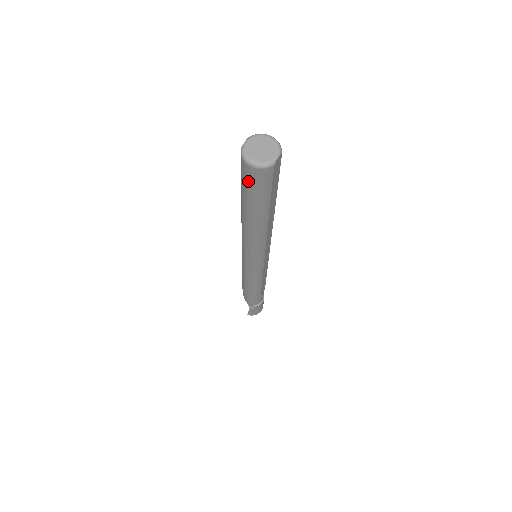
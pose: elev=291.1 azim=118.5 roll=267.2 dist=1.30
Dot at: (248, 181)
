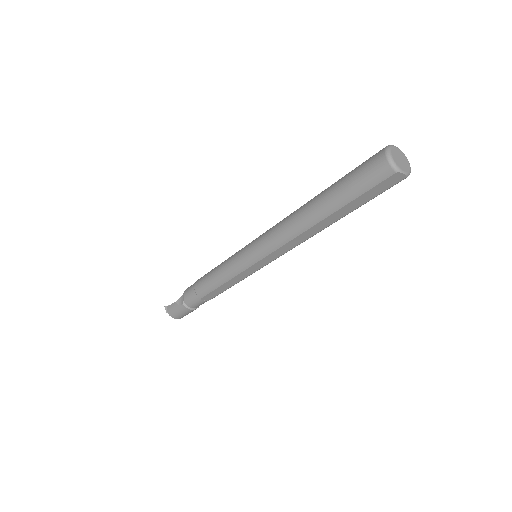
Dot at: (364, 167)
